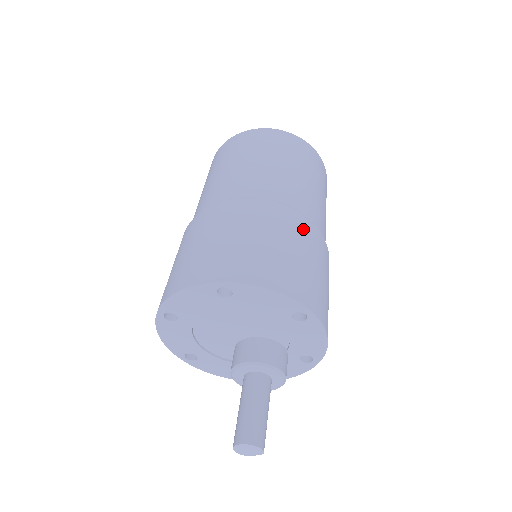
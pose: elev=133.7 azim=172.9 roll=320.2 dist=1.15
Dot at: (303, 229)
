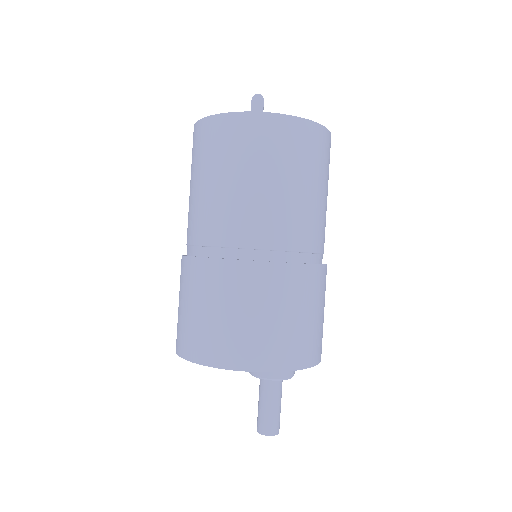
Dot at: (270, 279)
